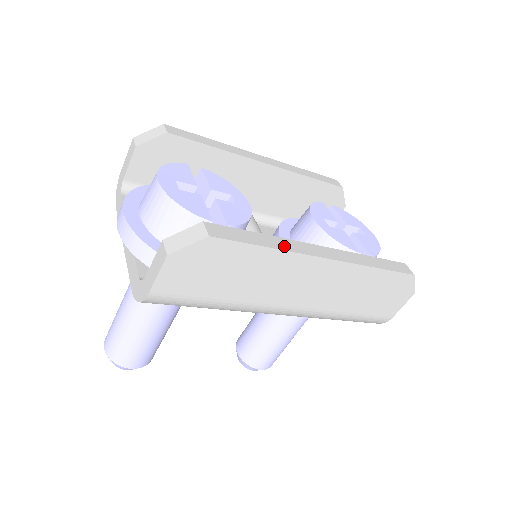
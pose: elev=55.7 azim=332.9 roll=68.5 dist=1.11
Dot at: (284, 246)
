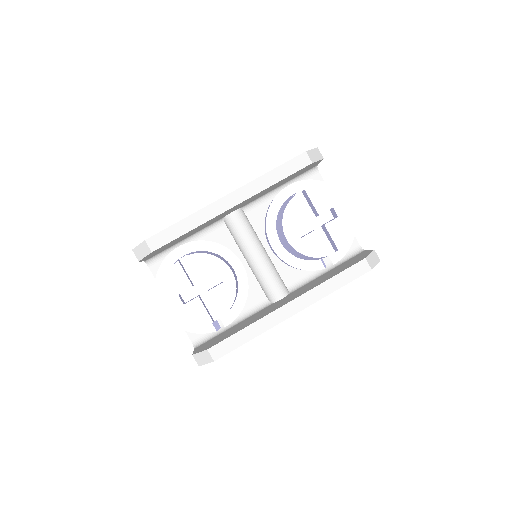
Dot at: (261, 329)
